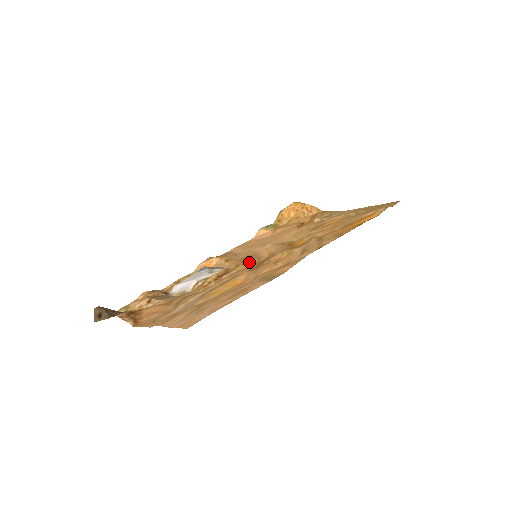
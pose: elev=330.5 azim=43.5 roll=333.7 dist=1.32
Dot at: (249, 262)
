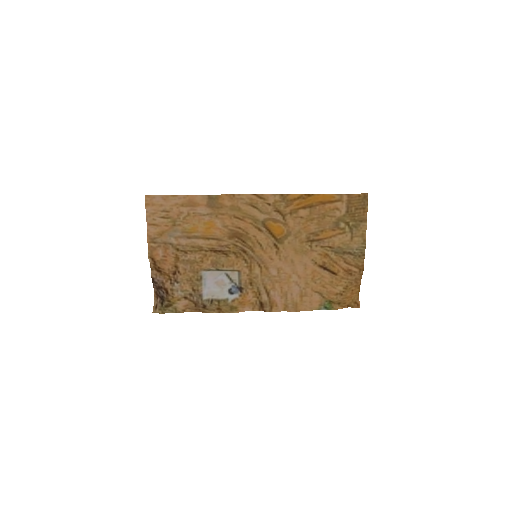
Dot at: (243, 251)
